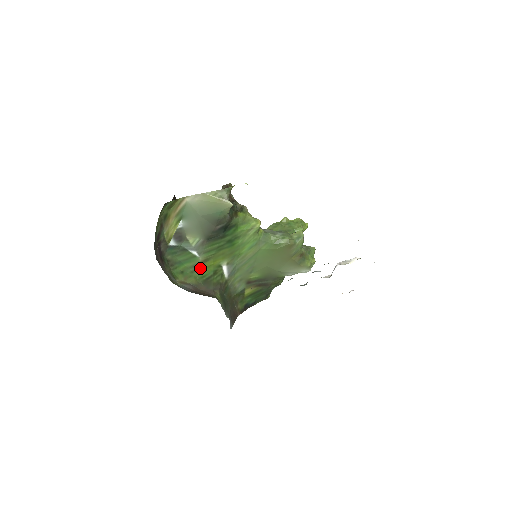
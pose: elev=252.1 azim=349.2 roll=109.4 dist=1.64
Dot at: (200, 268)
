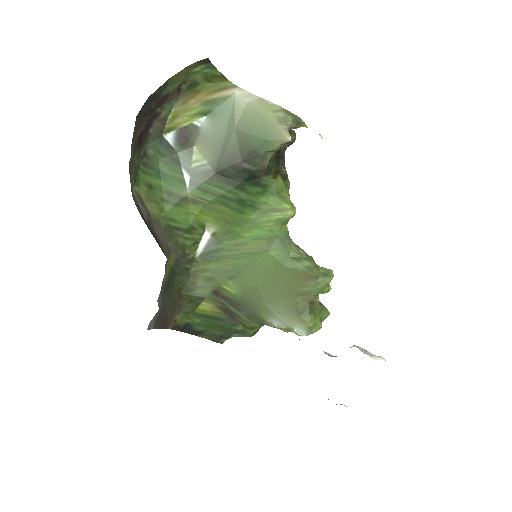
Dot at: (177, 204)
